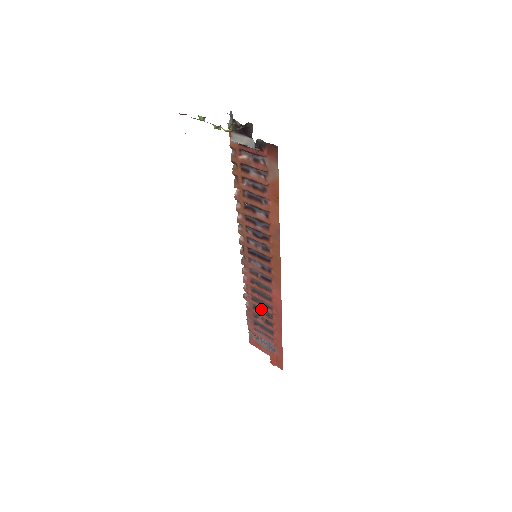
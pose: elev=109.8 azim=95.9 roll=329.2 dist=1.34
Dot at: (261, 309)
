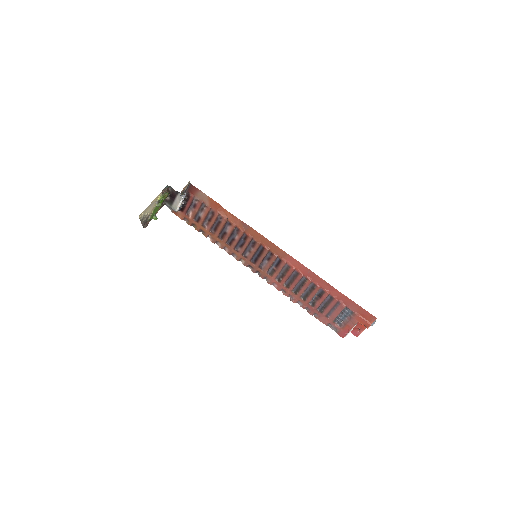
Dot at: (306, 292)
